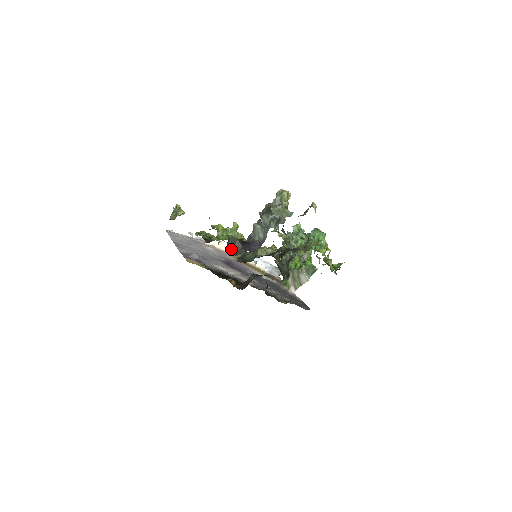
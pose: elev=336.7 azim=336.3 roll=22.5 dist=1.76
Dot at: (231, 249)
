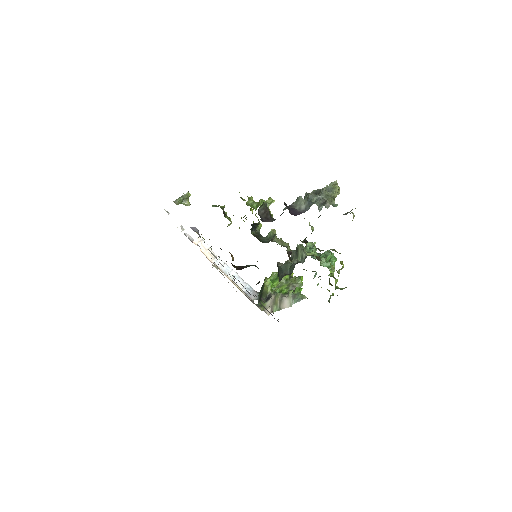
Dot at: (260, 214)
